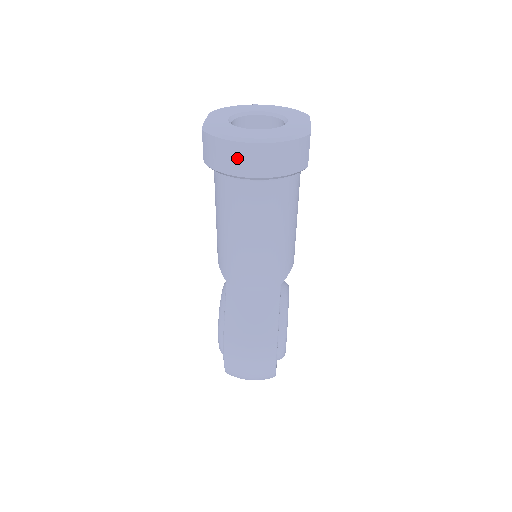
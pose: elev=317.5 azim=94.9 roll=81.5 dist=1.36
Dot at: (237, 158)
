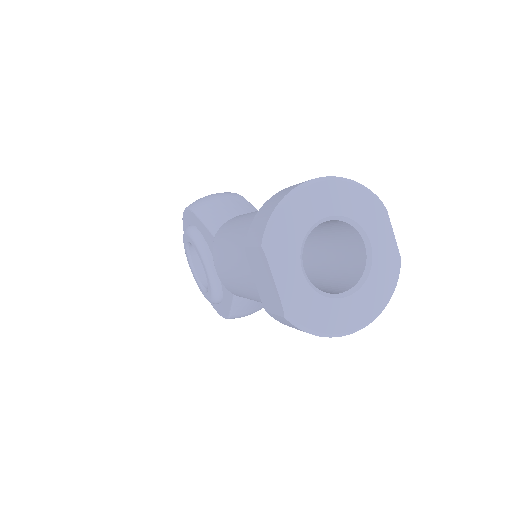
Dot at: occluded
